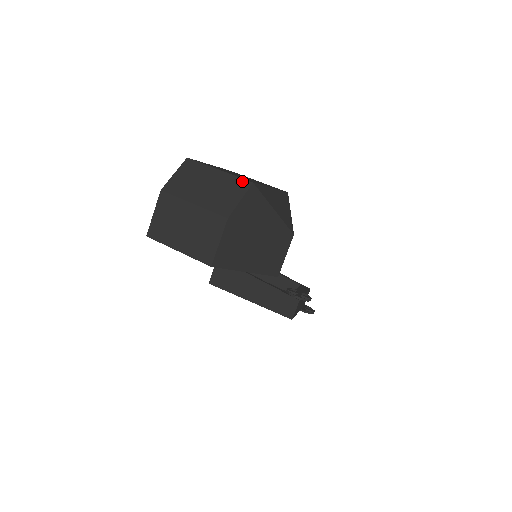
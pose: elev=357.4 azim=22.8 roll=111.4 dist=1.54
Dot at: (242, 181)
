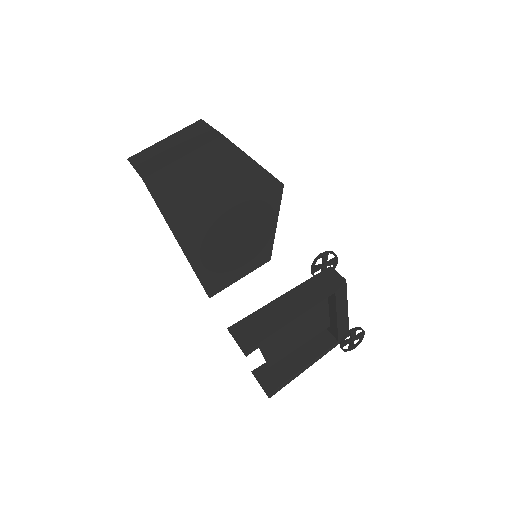
Dot at: occluded
